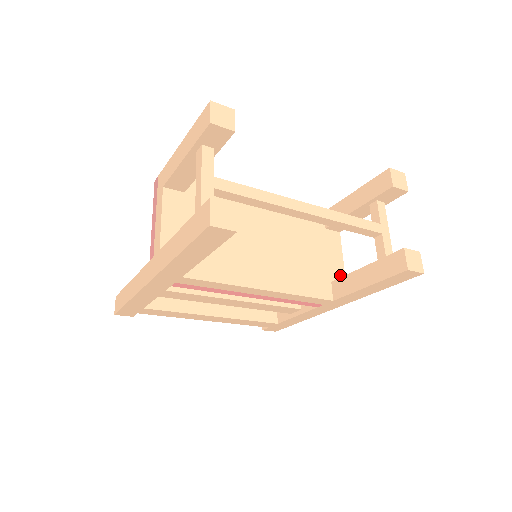
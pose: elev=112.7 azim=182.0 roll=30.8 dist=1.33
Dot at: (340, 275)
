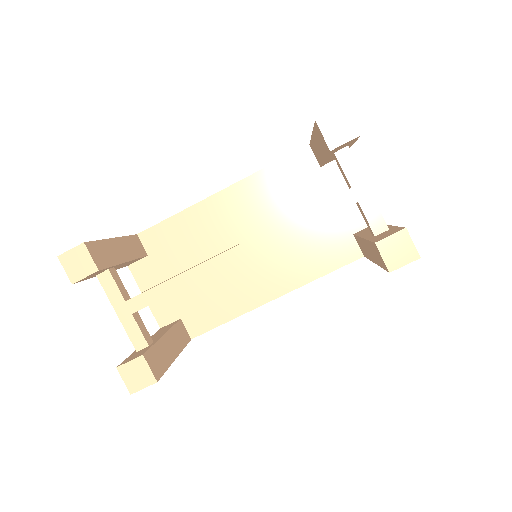
Dot at: occluded
